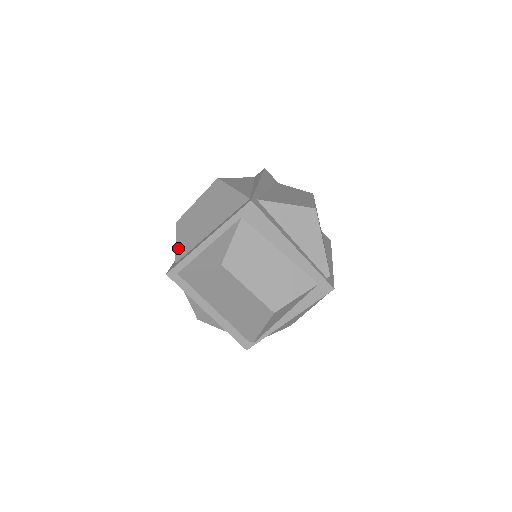
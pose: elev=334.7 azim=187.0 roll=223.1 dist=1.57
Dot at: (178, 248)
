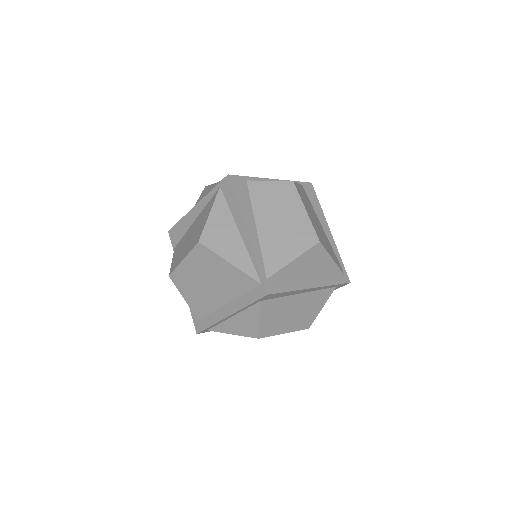
Dot at: (191, 306)
